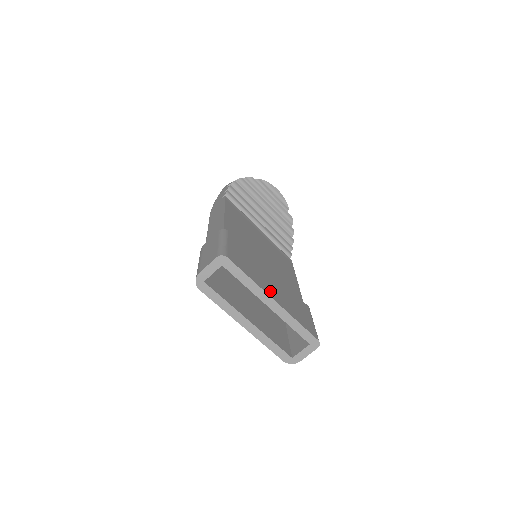
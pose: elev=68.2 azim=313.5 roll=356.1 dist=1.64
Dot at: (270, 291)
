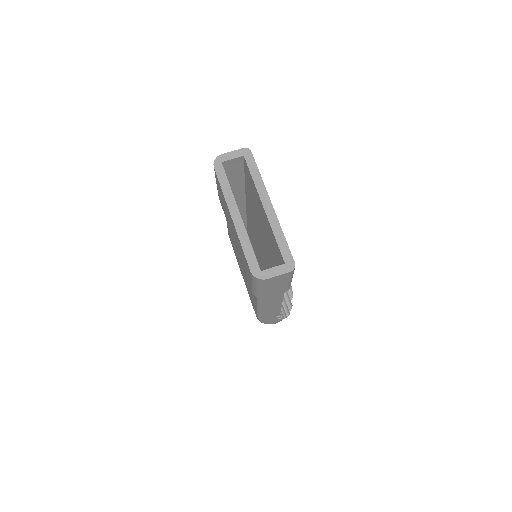
Dot at: occluded
